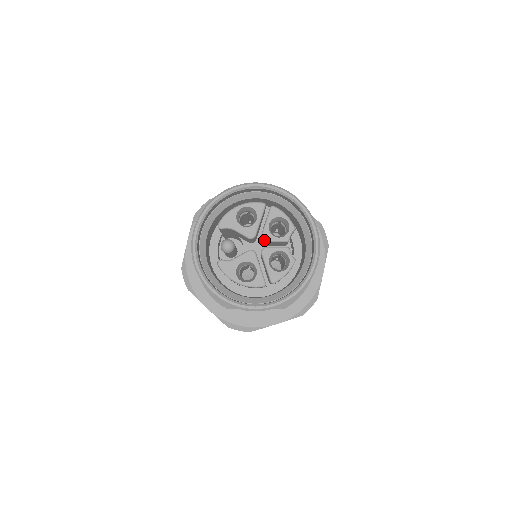
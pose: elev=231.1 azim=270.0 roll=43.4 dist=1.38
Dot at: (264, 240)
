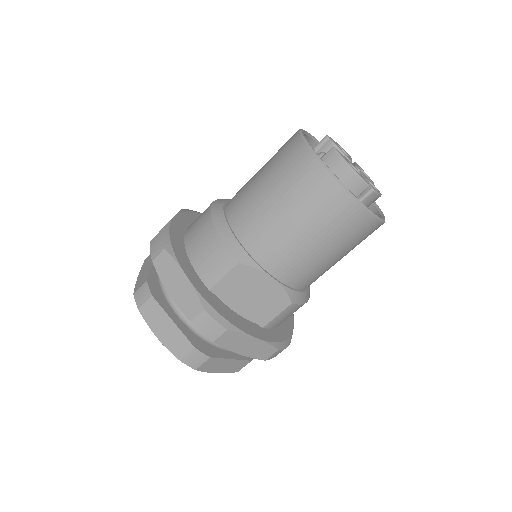
Dot at: (358, 168)
